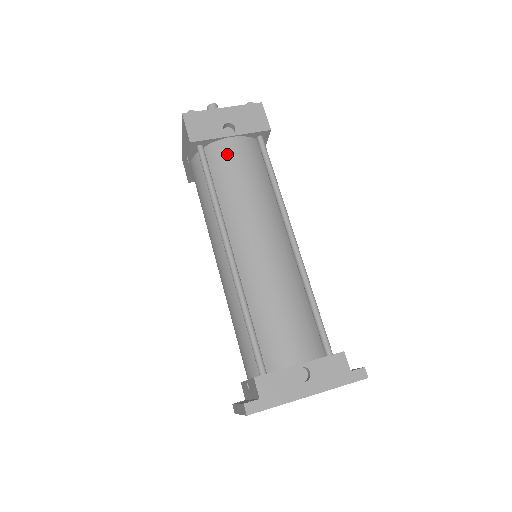
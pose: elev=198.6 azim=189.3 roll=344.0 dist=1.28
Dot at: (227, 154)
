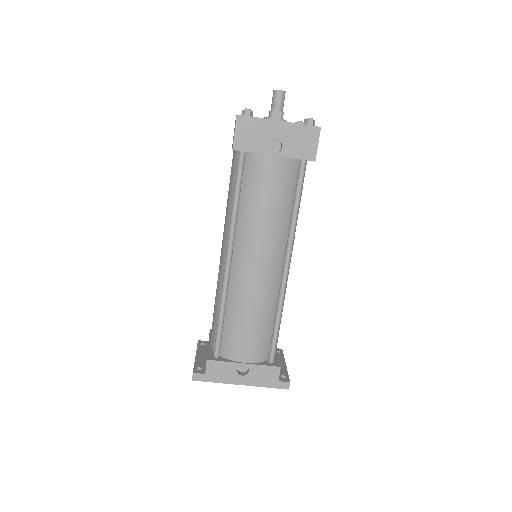
Dot at: (263, 172)
